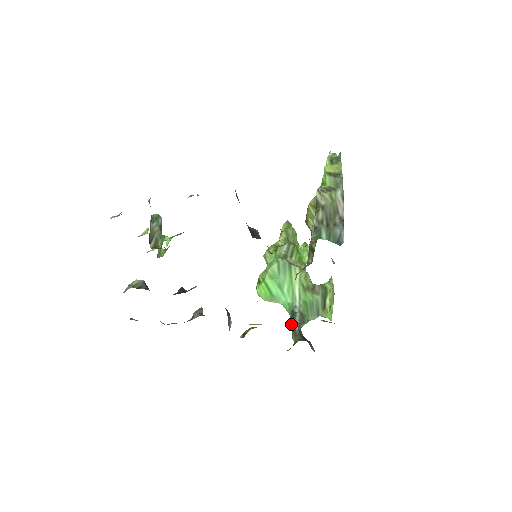
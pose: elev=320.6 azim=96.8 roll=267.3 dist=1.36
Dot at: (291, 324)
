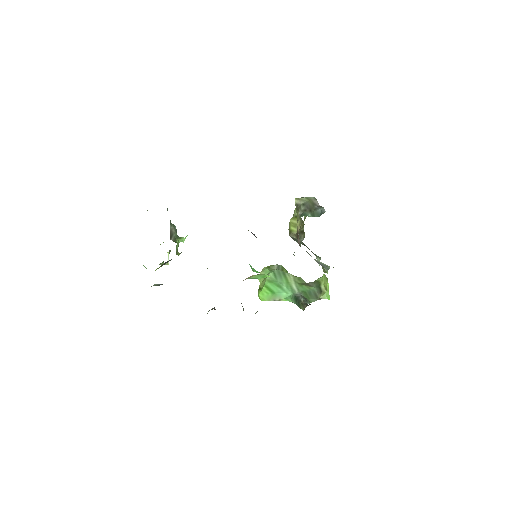
Dot at: occluded
